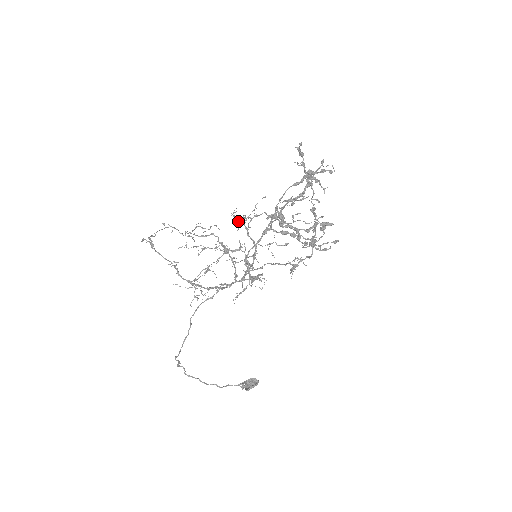
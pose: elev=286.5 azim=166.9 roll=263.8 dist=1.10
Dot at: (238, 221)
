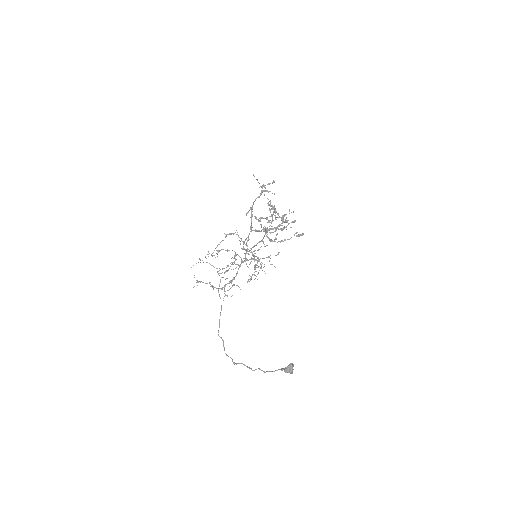
Dot at: occluded
